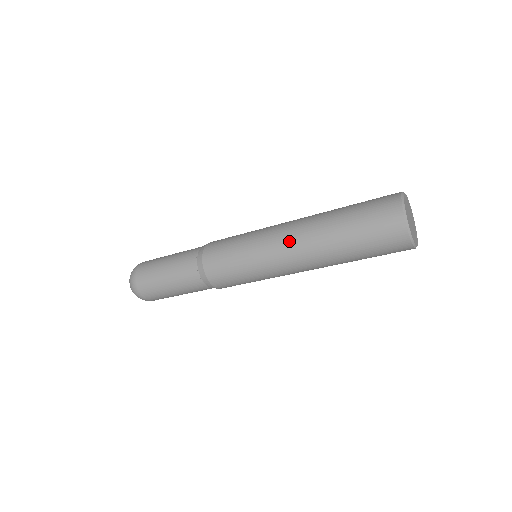
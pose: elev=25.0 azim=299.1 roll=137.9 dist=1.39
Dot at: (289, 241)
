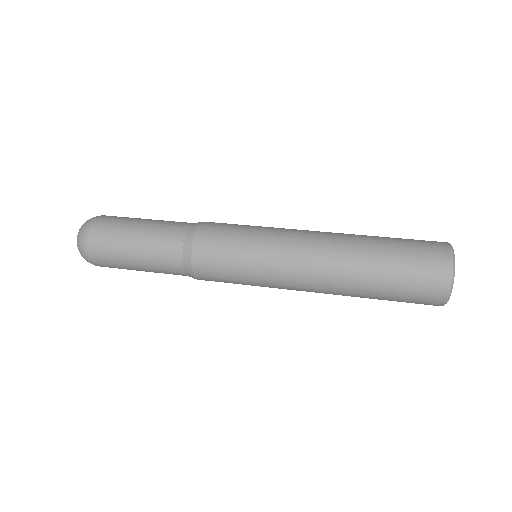
Dot at: (312, 263)
